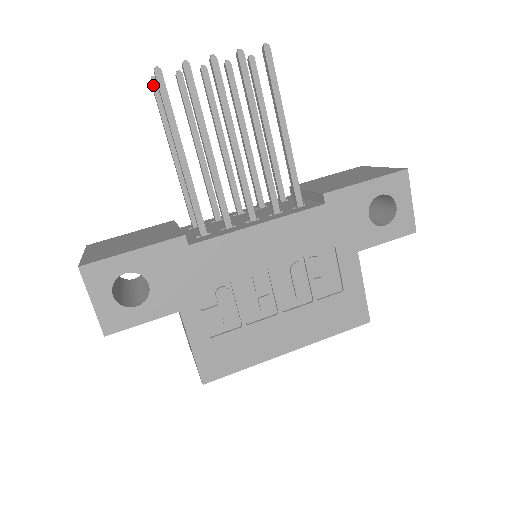
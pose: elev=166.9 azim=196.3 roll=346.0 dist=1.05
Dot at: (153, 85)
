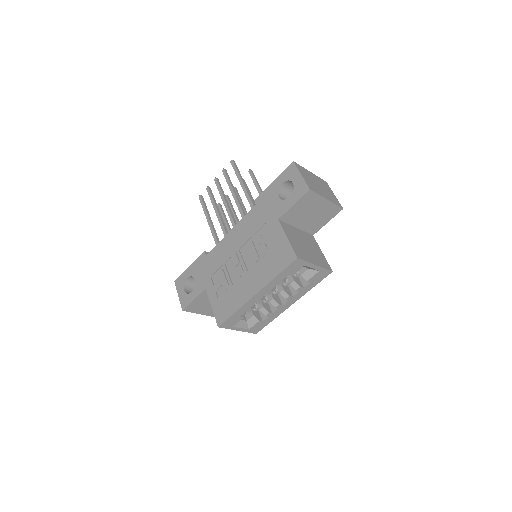
Dot at: (218, 206)
